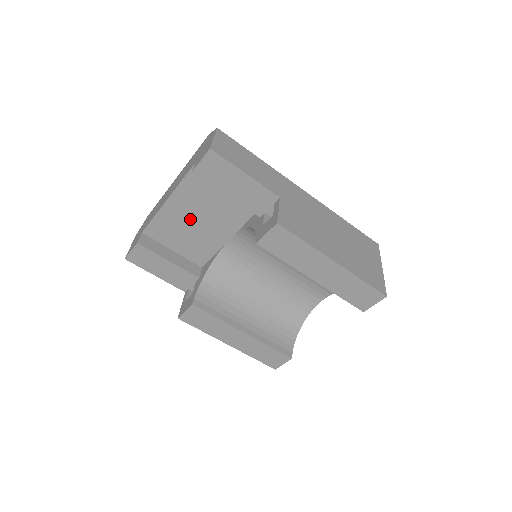
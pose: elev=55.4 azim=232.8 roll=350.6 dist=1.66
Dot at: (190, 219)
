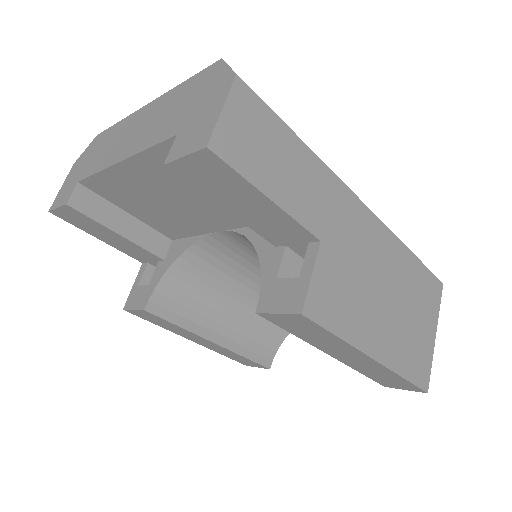
Dot at: (159, 194)
